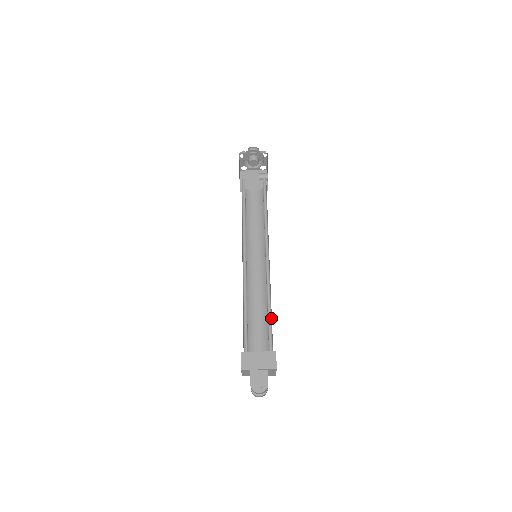
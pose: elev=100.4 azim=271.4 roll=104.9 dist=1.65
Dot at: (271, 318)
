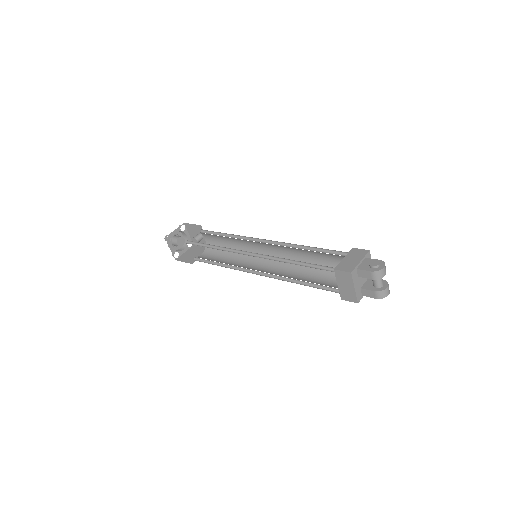
Dot at: (319, 249)
